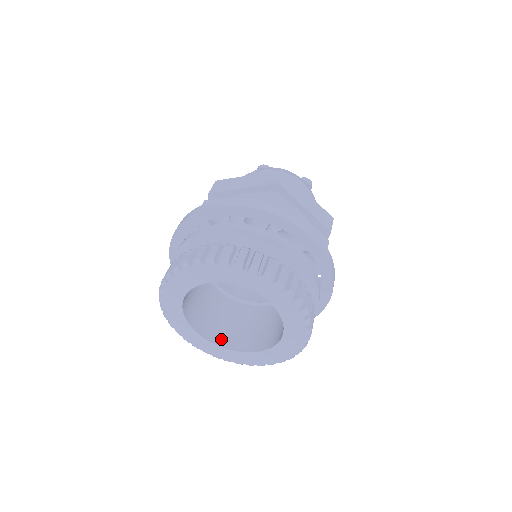
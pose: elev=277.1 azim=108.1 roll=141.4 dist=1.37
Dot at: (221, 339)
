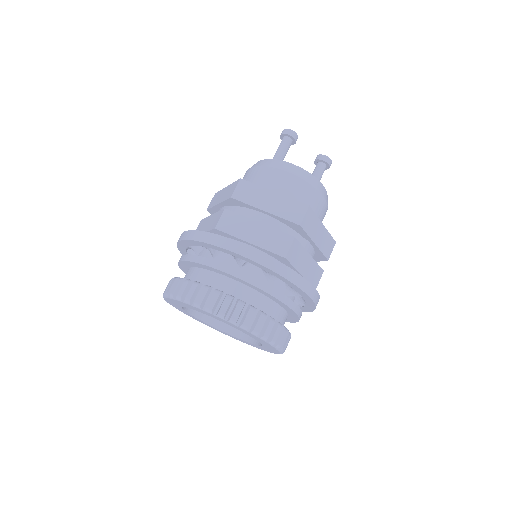
Dot at: (206, 315)
